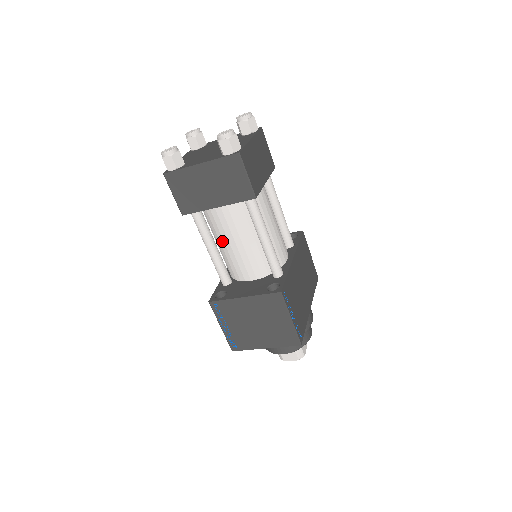
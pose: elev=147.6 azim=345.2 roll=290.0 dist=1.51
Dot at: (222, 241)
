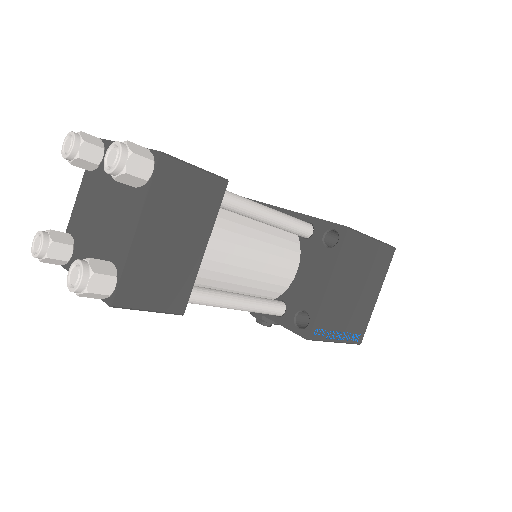
Dot at: (237, 279)
